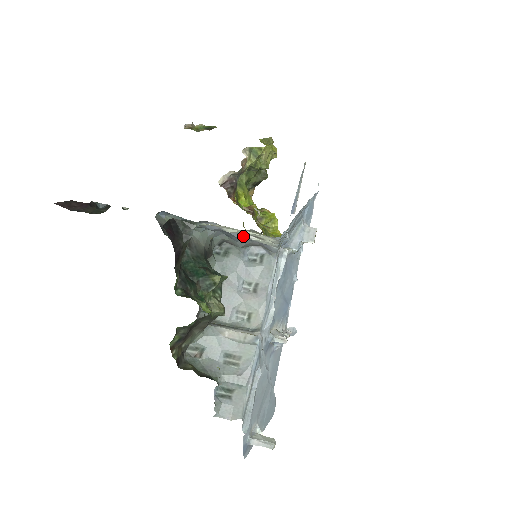
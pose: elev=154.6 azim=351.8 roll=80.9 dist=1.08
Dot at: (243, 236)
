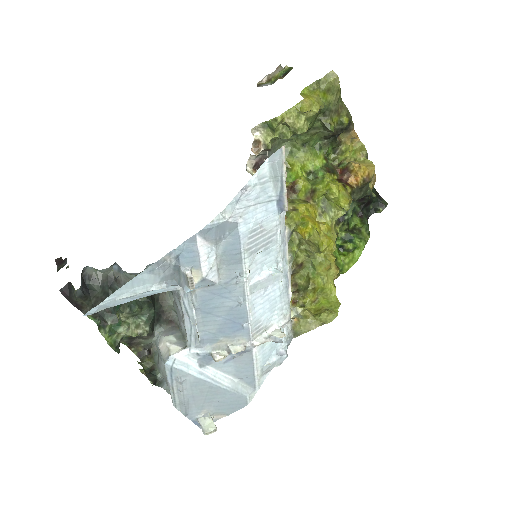
Dot at: occluded
